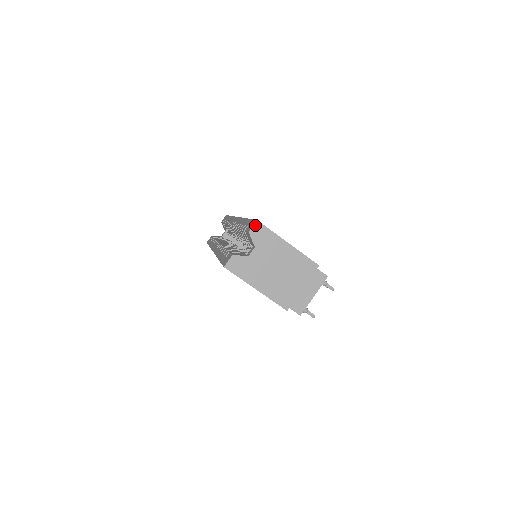
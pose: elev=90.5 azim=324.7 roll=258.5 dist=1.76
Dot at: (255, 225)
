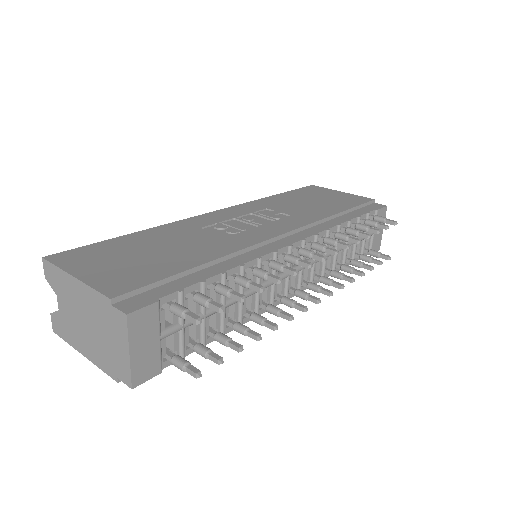
Dot at: (44, 265)
